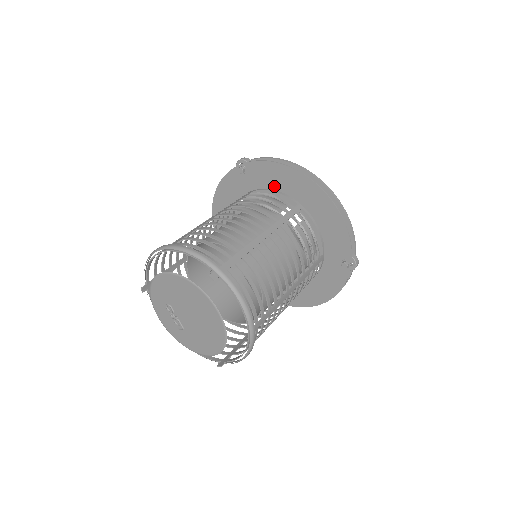
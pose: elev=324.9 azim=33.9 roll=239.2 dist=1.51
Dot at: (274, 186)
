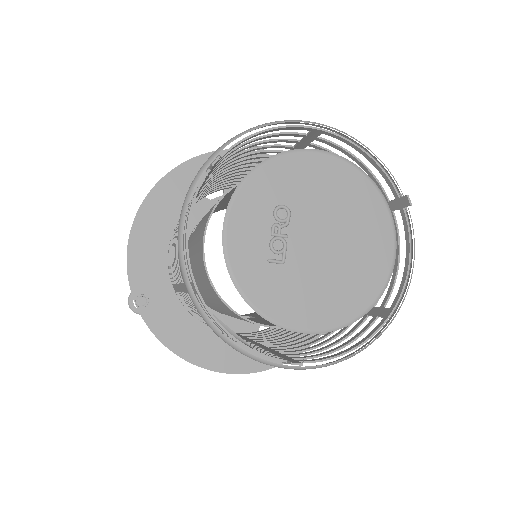
Dot at: occluded
